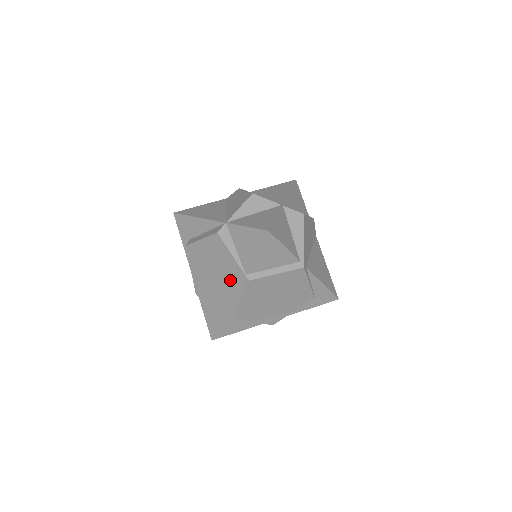
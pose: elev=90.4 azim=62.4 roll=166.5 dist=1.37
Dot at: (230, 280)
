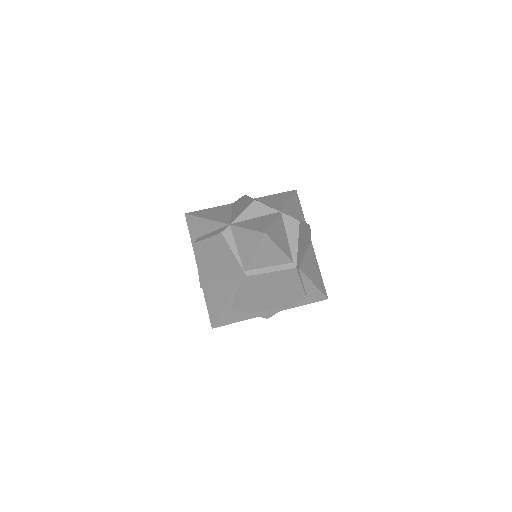
Dot at: (231, 275)
